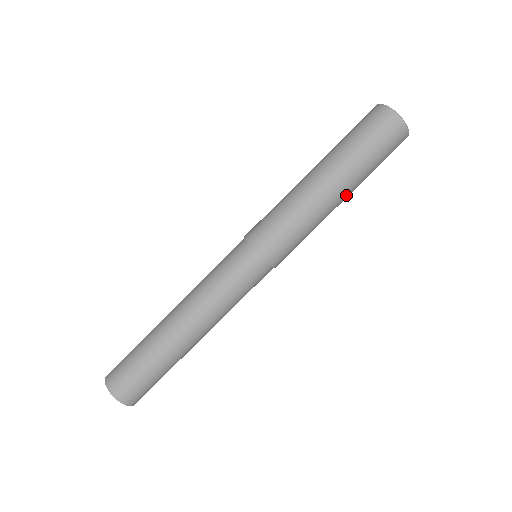
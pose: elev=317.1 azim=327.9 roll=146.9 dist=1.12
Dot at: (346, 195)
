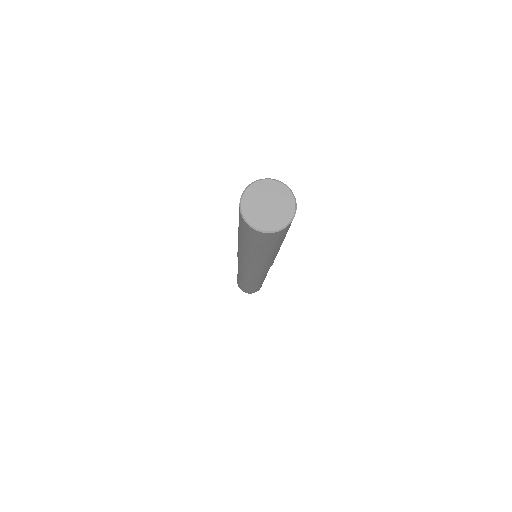
Dot at: (262, 255)
